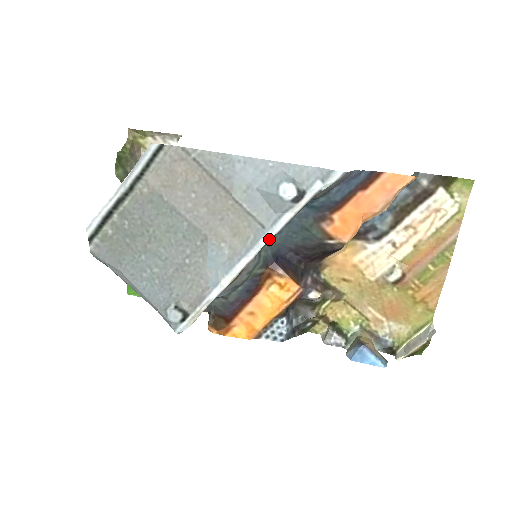
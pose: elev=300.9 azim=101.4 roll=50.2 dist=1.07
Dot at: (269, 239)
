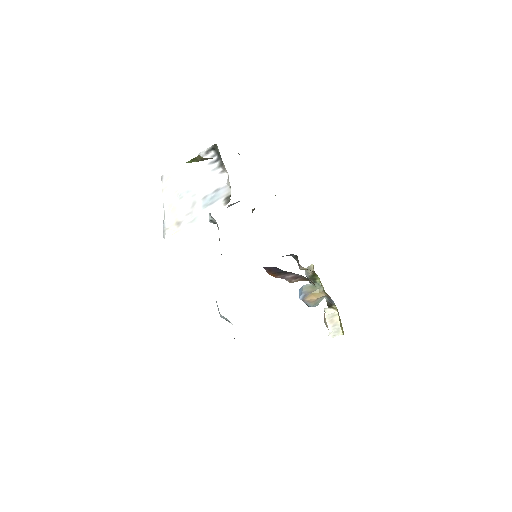
Dot at: occluded
